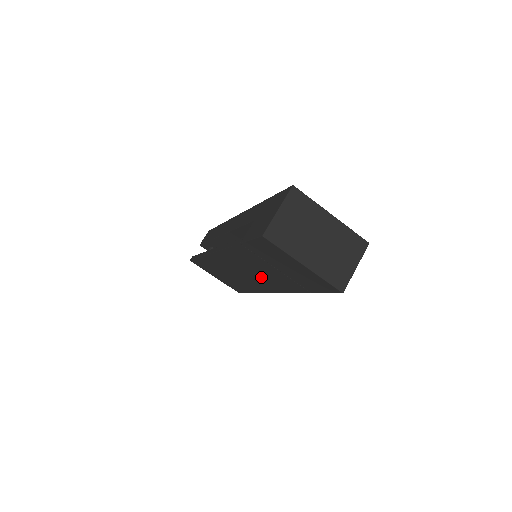
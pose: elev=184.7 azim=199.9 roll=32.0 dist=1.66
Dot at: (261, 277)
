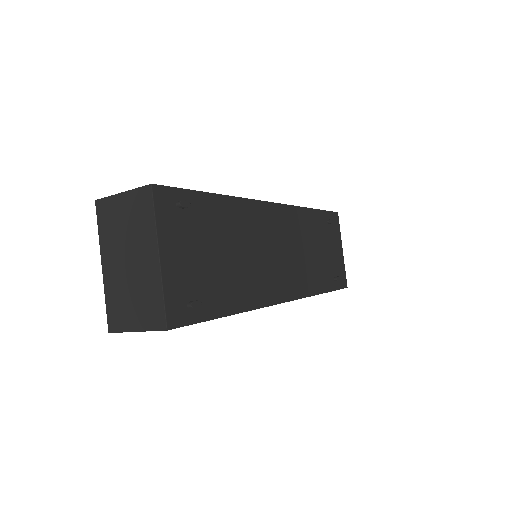
Dot at: occluded
